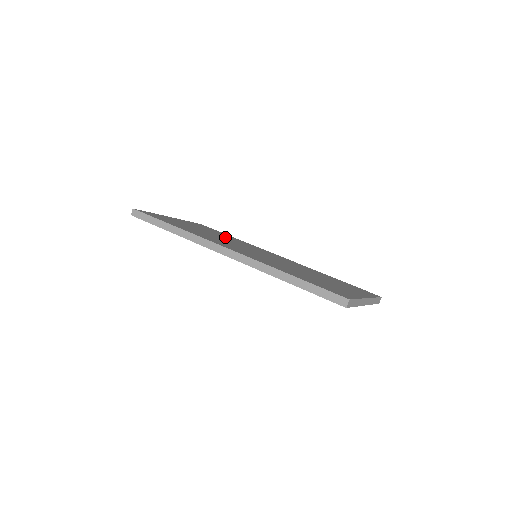
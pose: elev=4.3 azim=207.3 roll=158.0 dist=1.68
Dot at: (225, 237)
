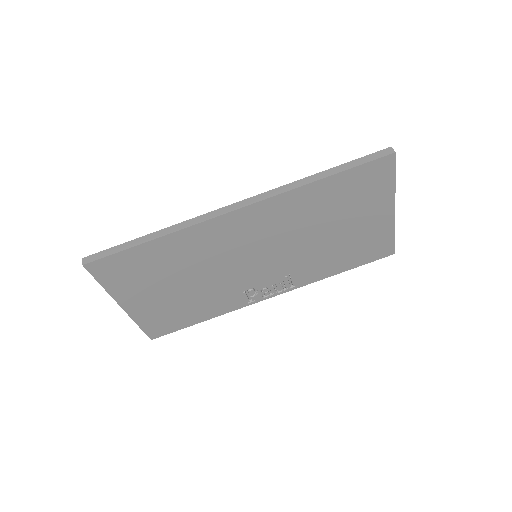
Dot at: occluded
